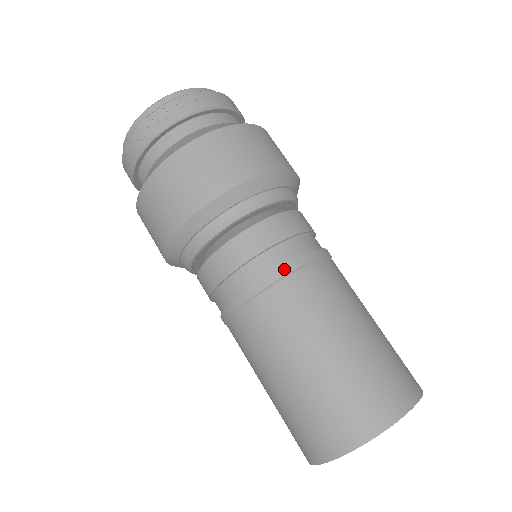
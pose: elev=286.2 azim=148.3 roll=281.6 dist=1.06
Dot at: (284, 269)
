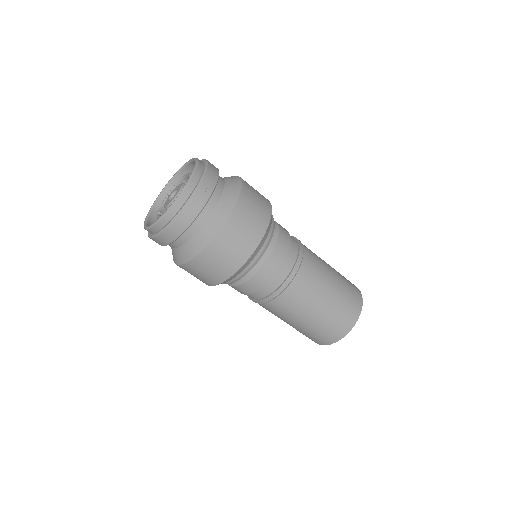
Dot at: (298, 263)
